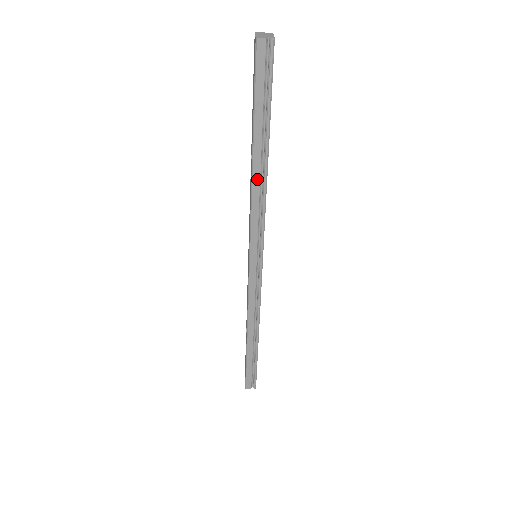
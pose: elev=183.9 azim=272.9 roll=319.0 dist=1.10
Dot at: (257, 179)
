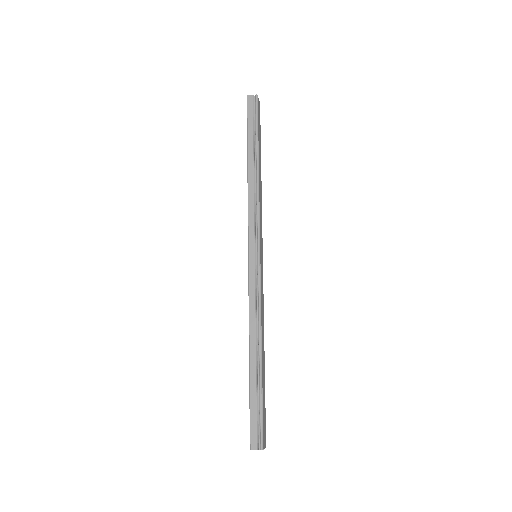
Dot at: (251, 179)
